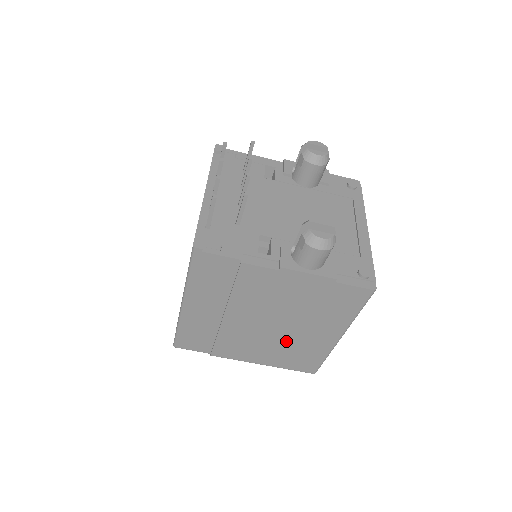
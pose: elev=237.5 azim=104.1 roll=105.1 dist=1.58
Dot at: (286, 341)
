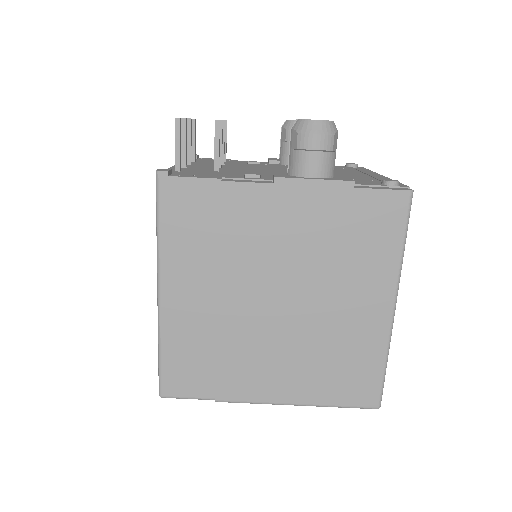
Dot at: (318, 337)
